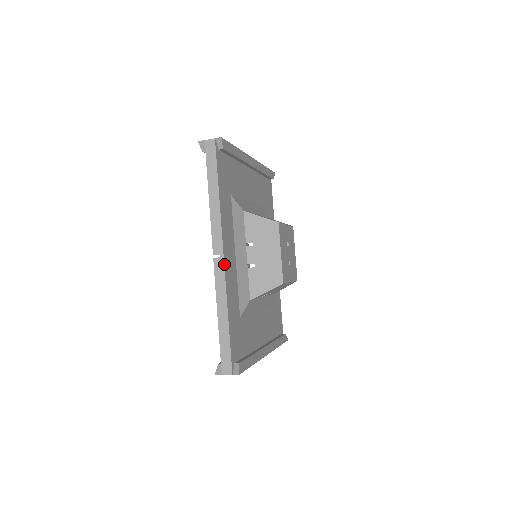
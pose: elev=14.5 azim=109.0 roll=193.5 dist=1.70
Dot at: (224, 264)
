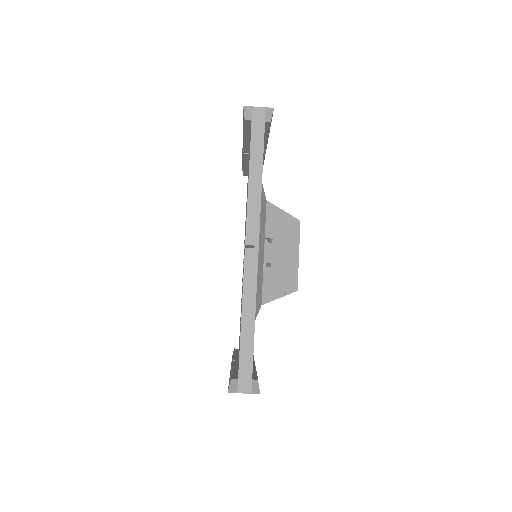
Dot at: occluded
